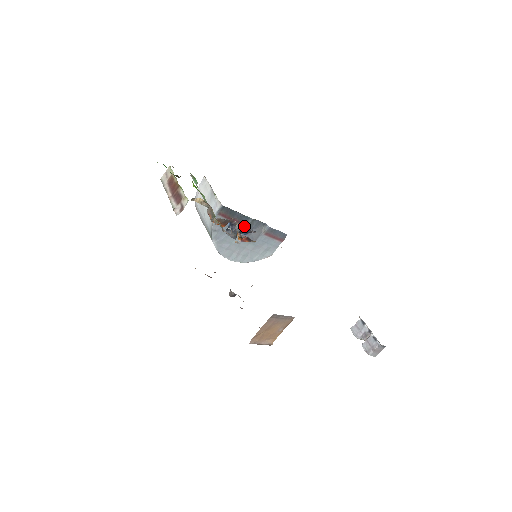
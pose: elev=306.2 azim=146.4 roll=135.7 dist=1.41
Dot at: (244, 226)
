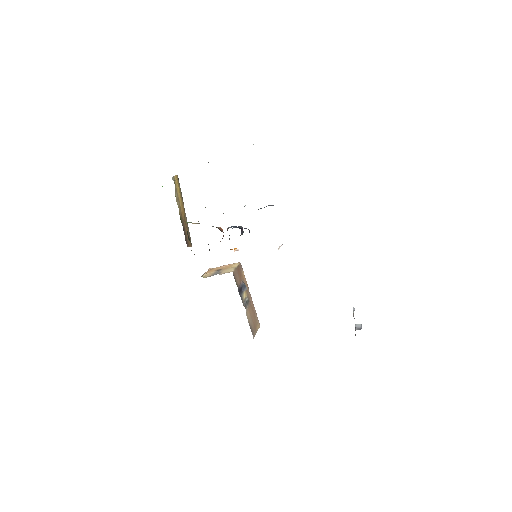
Dot at: occluded
